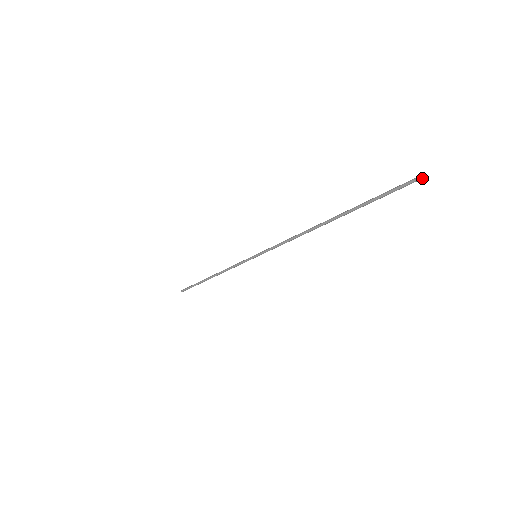
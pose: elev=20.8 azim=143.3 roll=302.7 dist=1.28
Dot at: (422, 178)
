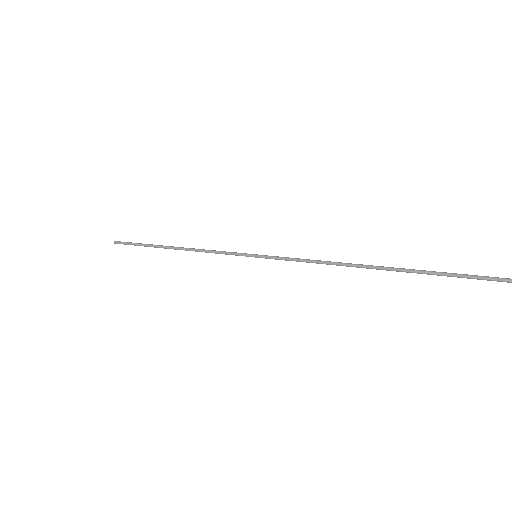
Dot at: out of frame
